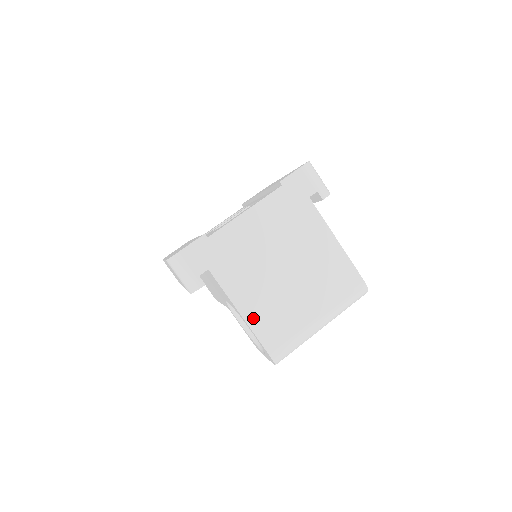
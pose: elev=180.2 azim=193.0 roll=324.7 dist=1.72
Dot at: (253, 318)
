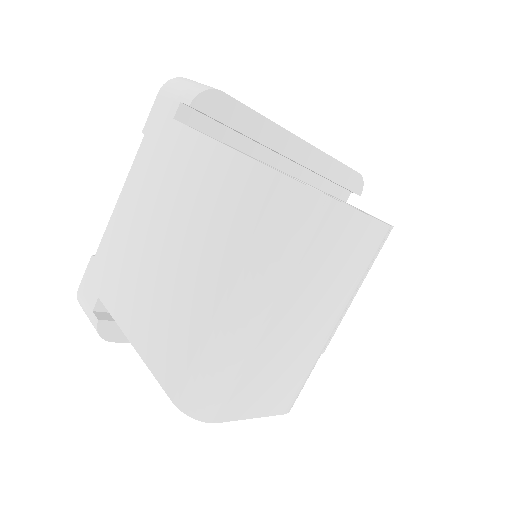
Dot at: (145, 343)
